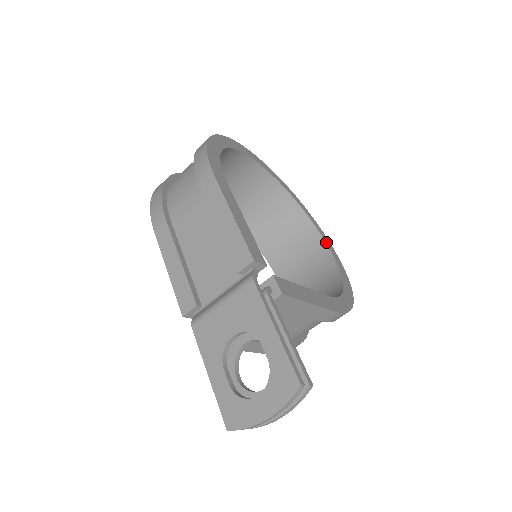
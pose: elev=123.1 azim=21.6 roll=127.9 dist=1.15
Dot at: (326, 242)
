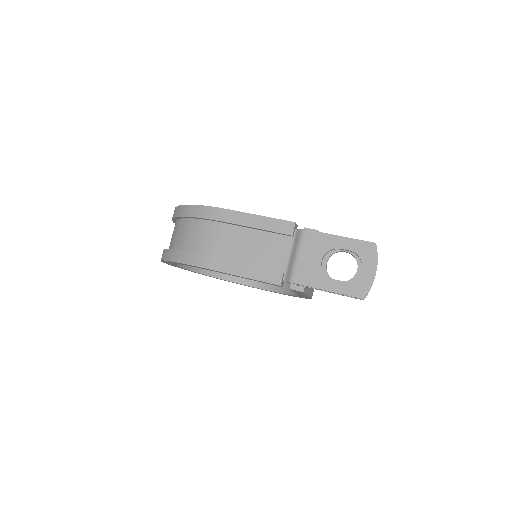
Dot at: occluded
